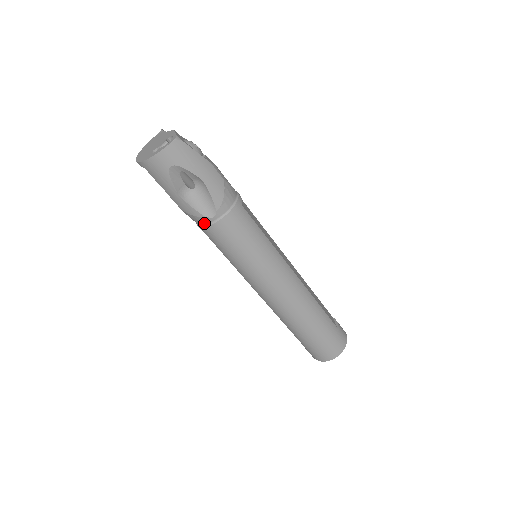
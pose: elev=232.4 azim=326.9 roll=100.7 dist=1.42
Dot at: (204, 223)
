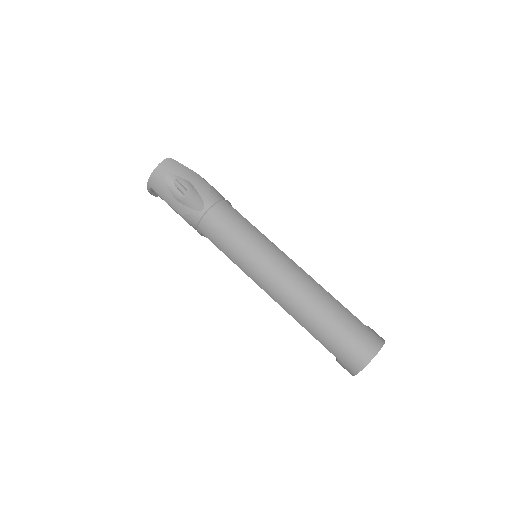
Dot at: (198, 220)
